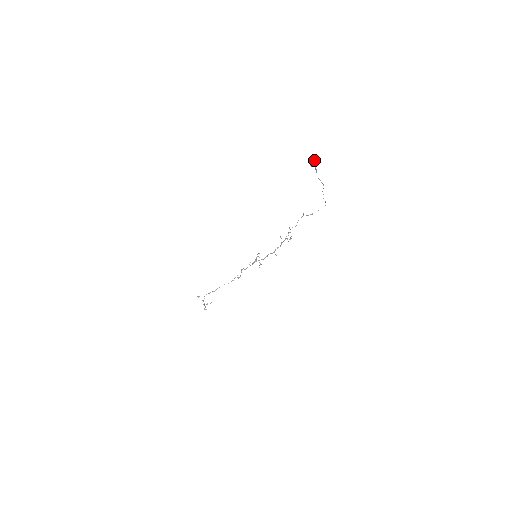
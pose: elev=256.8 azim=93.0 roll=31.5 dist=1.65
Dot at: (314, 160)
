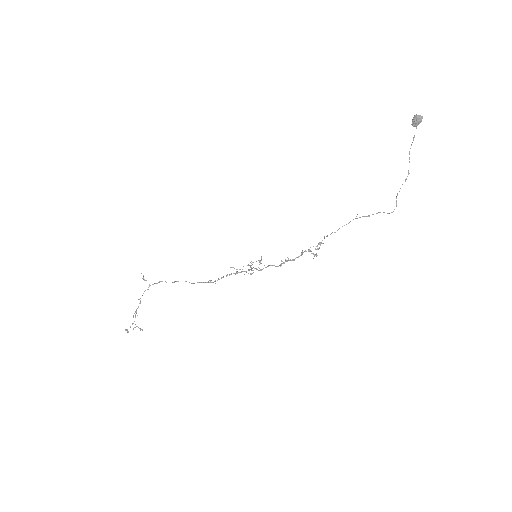
Dot at: (421, 116)
